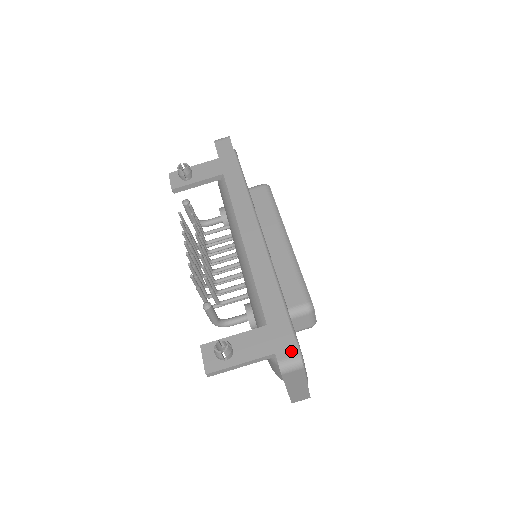
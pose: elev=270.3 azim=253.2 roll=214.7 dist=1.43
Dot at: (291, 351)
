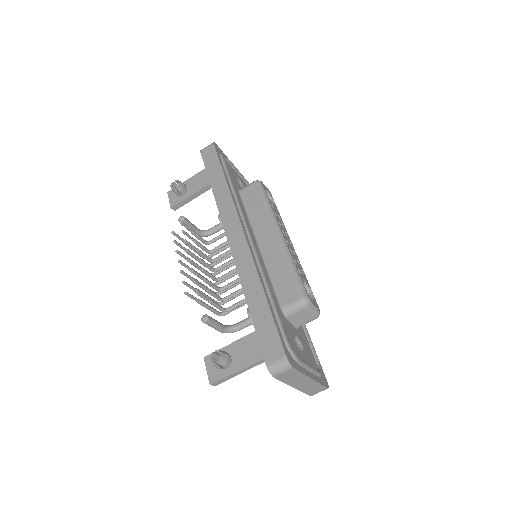
Dot at: (278, 353)
